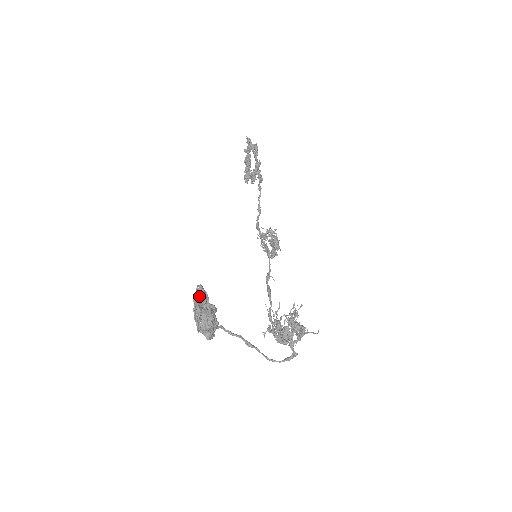
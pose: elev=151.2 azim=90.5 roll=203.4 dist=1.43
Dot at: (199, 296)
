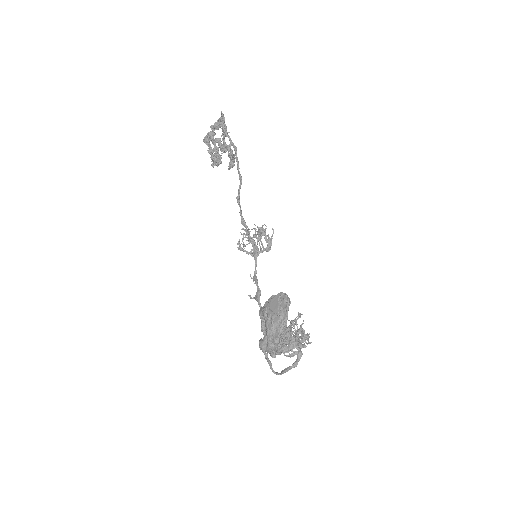
Dot at: (287, 307)
